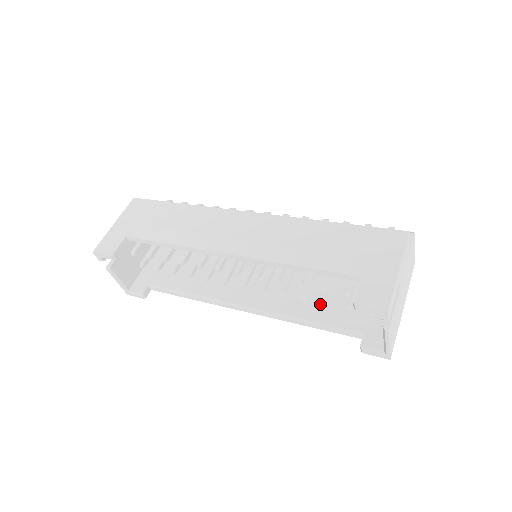
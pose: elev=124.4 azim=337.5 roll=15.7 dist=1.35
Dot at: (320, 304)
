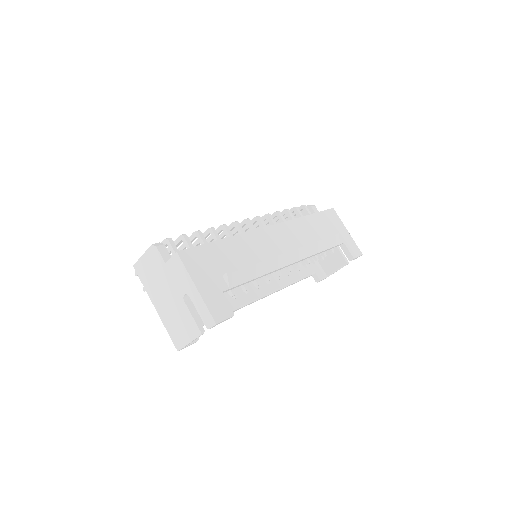
Dot at: occluded
